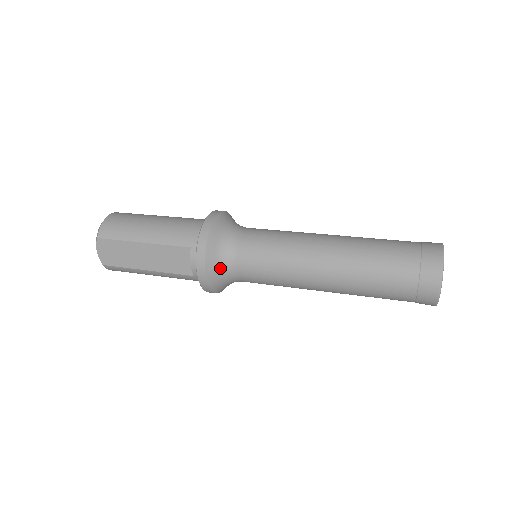
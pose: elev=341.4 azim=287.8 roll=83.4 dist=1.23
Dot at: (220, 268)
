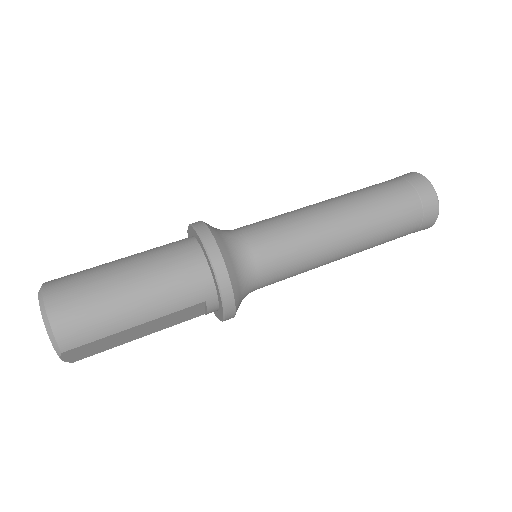
Dot at: occluded
